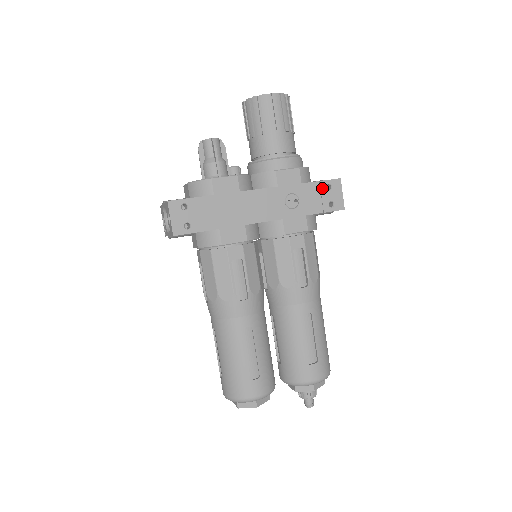
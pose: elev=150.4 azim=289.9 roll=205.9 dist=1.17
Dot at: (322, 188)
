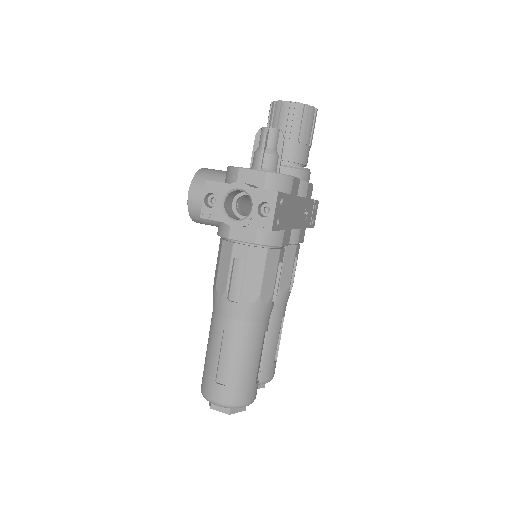
Dot at: (314, 206)
